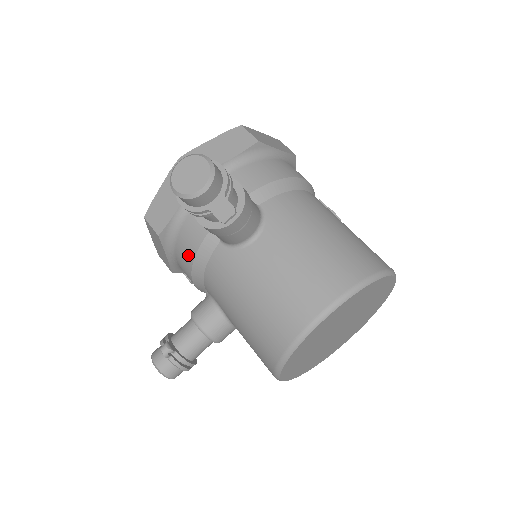
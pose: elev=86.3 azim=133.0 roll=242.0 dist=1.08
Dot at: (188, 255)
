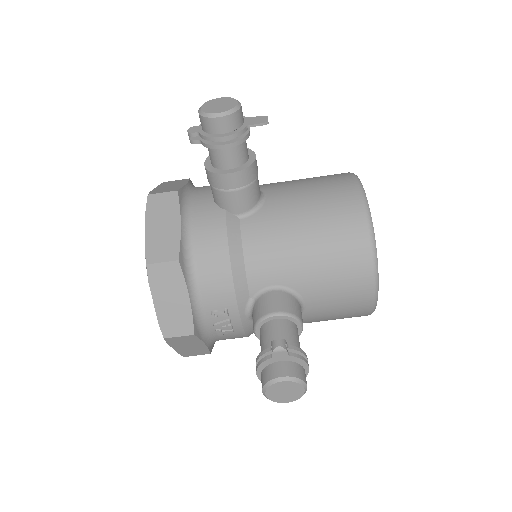
Dot at: (219, 256)
